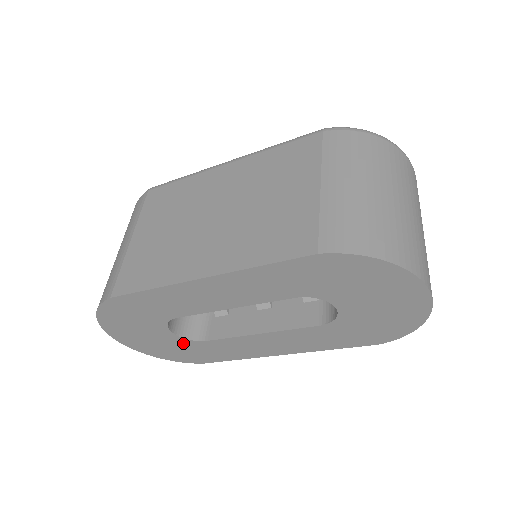
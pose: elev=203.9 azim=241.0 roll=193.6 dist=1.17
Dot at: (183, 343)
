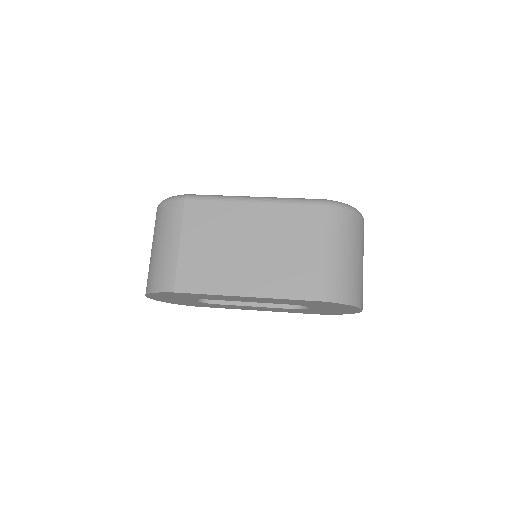
Dot at: (197, 303)
